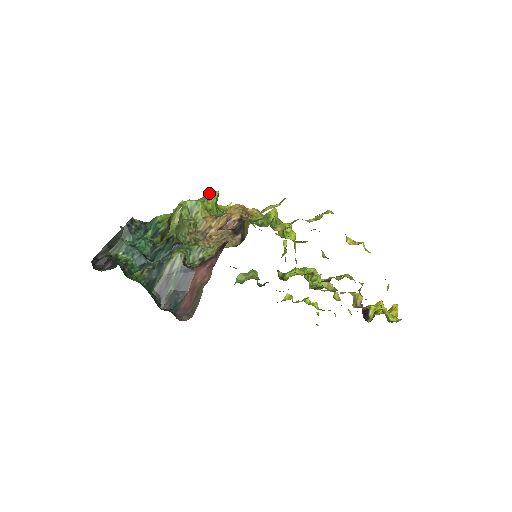
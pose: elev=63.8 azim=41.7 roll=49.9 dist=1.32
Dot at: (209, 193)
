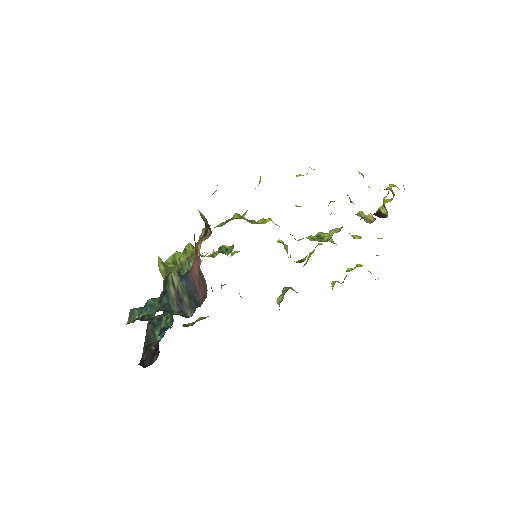
Dot at: (184, 249)
